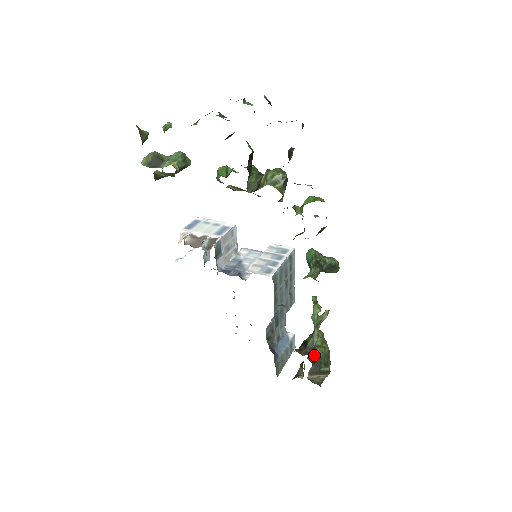
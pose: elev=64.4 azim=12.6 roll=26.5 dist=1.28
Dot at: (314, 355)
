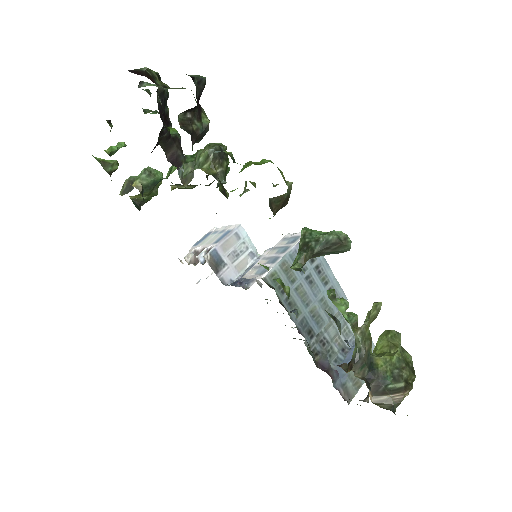
Dot at: (367, 369)
